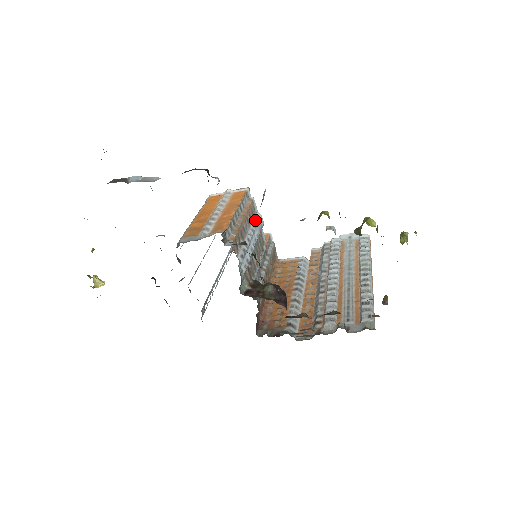
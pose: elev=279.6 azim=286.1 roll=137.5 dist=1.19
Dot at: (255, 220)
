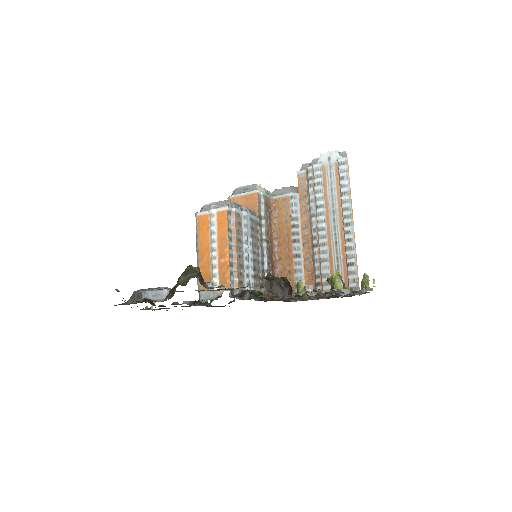
Dot at: (244, 226)
